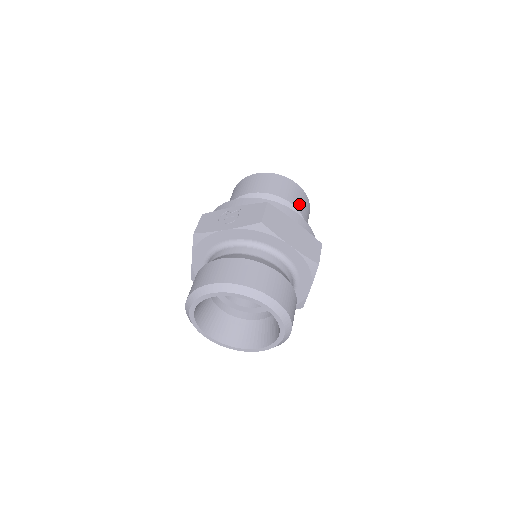
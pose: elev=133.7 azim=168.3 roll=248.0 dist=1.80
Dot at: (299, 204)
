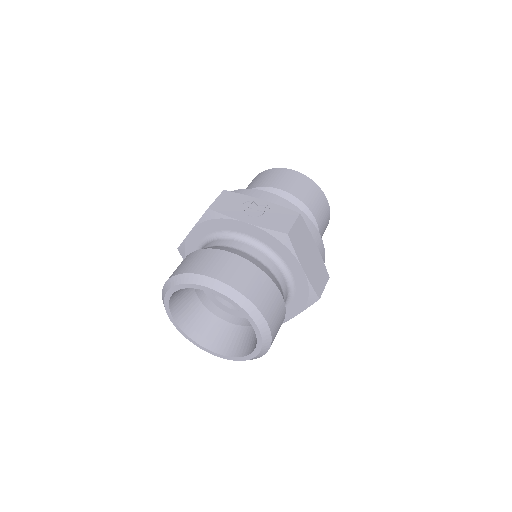
Dot at: (321, 223)
